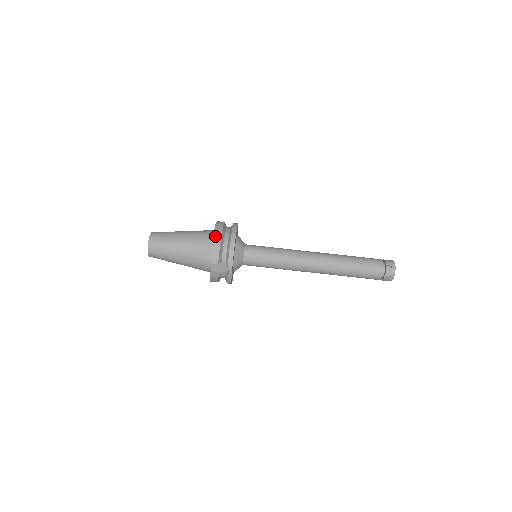
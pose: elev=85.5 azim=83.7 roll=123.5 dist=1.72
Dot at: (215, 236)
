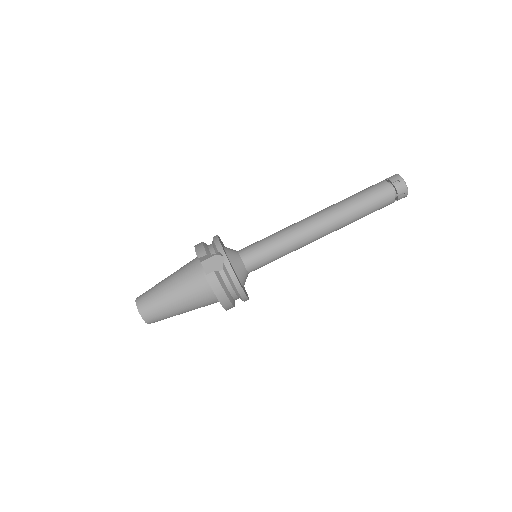
Dot at: occluded
